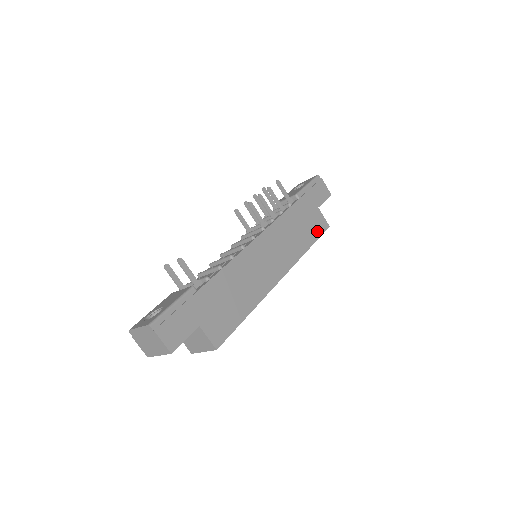
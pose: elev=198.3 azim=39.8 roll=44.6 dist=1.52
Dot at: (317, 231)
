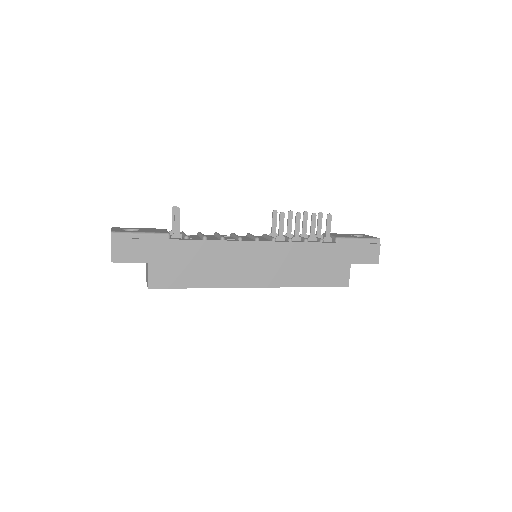
Dot at: (330, 280)
